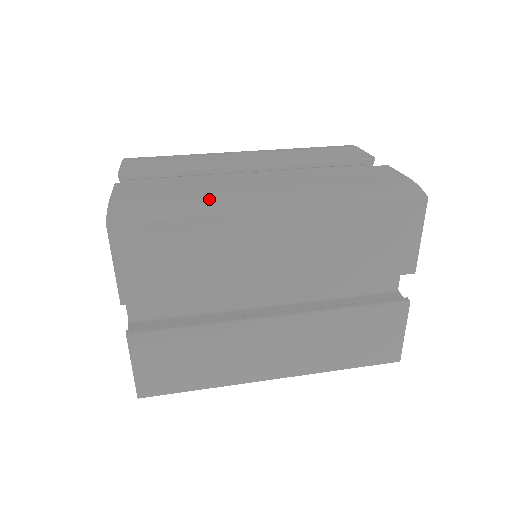
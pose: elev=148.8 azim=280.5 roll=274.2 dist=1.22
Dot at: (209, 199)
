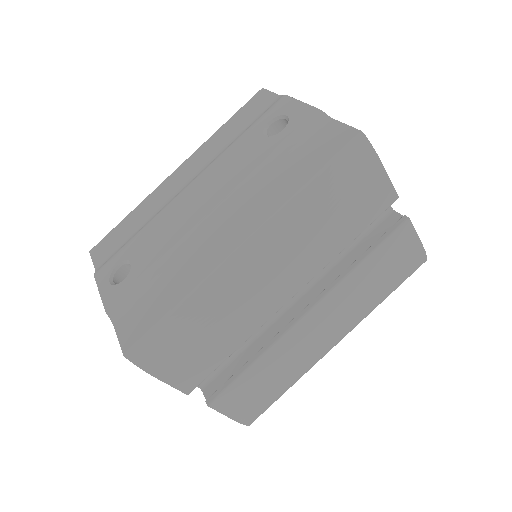
Dot at: (297, 372)
